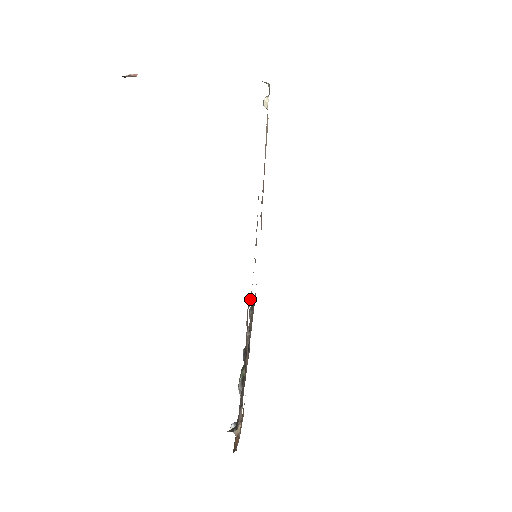
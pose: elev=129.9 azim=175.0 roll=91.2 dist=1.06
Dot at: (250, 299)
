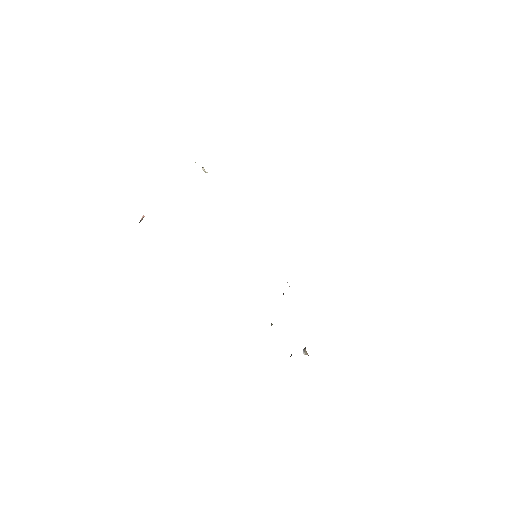
Dot at: occluded
